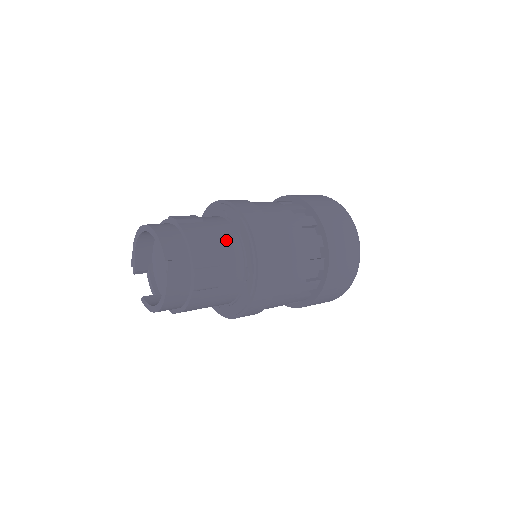
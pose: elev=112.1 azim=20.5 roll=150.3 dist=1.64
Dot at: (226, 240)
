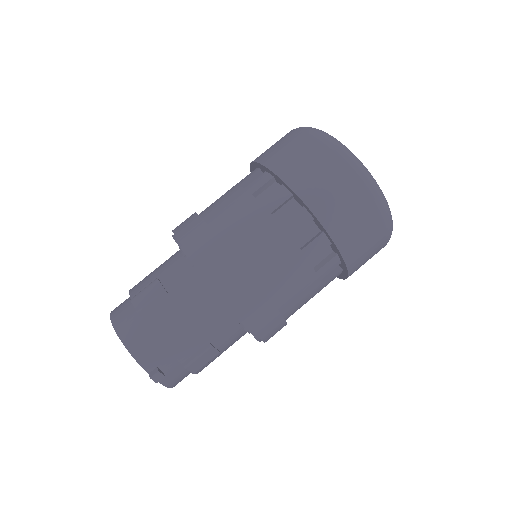
Dot at: (203, 311)
